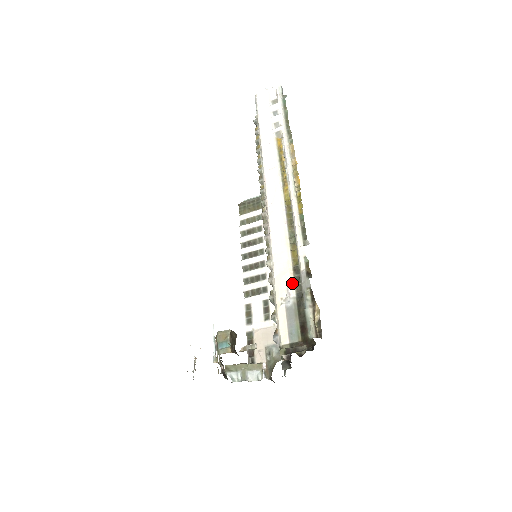
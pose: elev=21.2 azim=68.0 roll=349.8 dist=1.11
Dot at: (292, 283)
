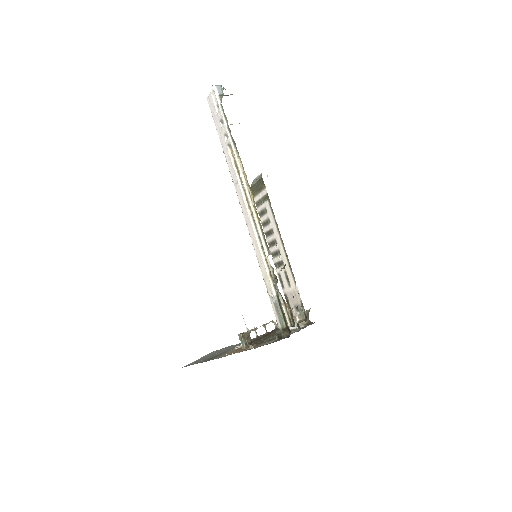
Dot at: (271, 285)
